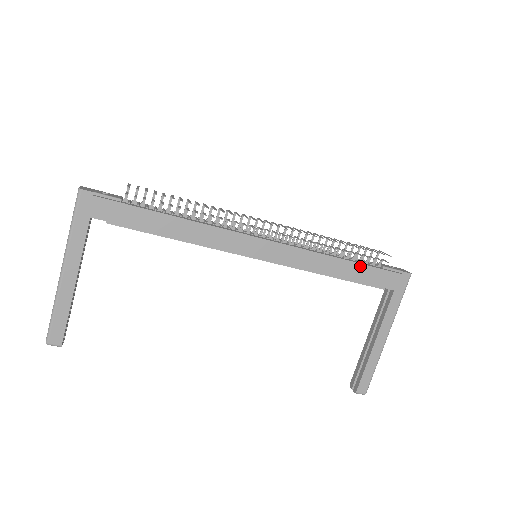
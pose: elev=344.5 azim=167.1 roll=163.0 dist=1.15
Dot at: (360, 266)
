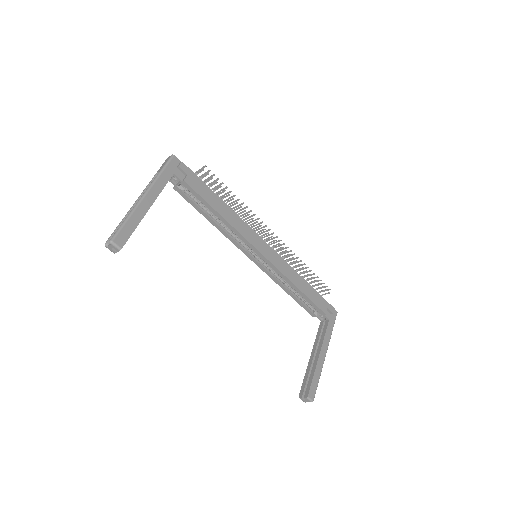
Dot at: (313, 290)
